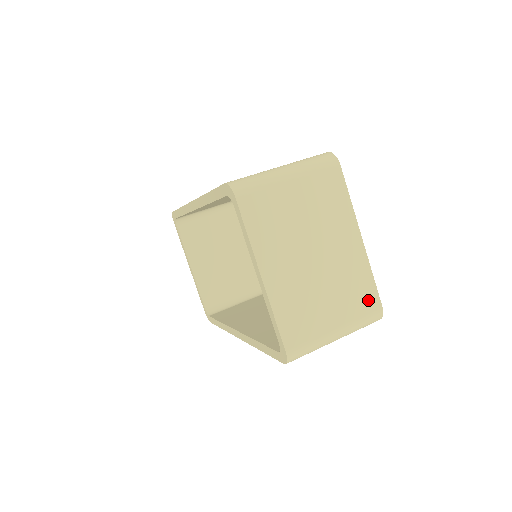
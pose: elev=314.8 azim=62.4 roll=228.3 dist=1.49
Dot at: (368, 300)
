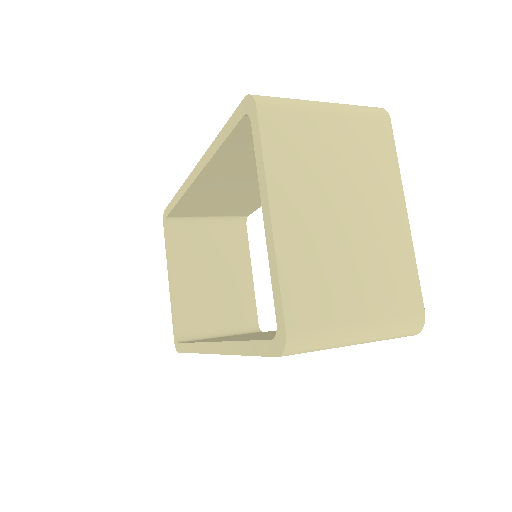
Dot at: (407, 296)
